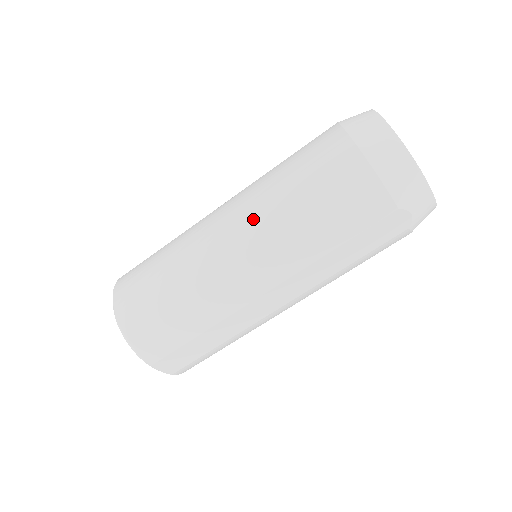
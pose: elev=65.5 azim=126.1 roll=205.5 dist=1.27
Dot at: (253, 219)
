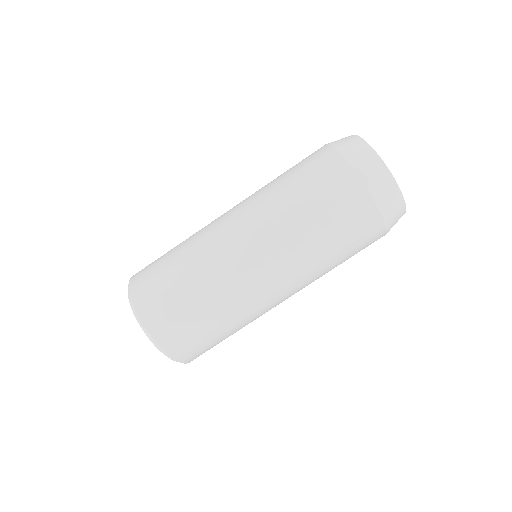
Dot at: (248, 197)
